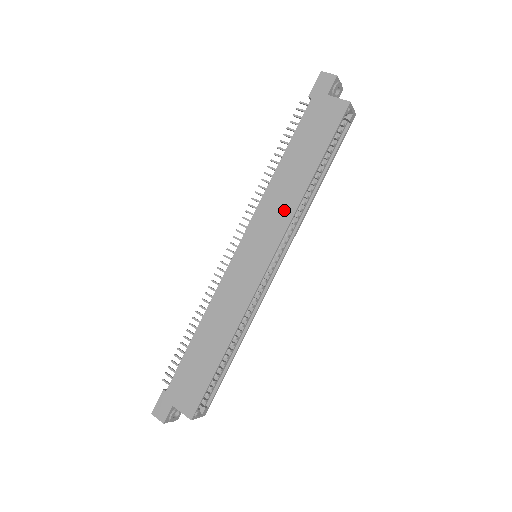
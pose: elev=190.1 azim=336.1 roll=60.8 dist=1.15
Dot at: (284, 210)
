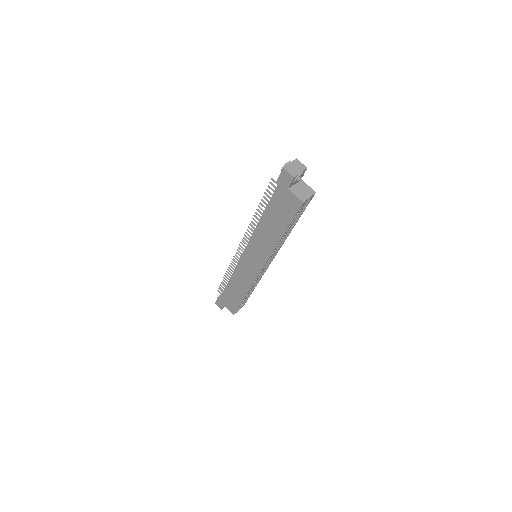
Dot at: (266, 247)
